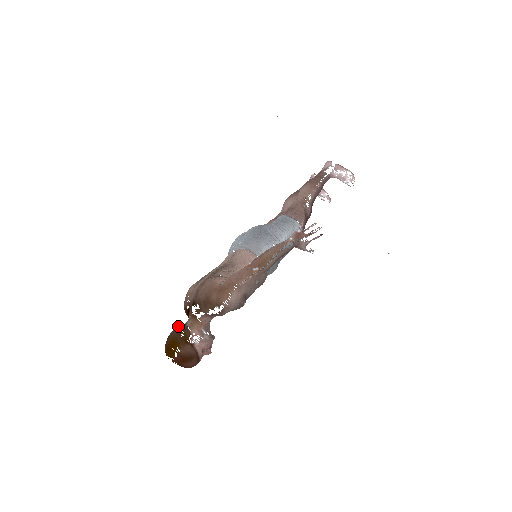
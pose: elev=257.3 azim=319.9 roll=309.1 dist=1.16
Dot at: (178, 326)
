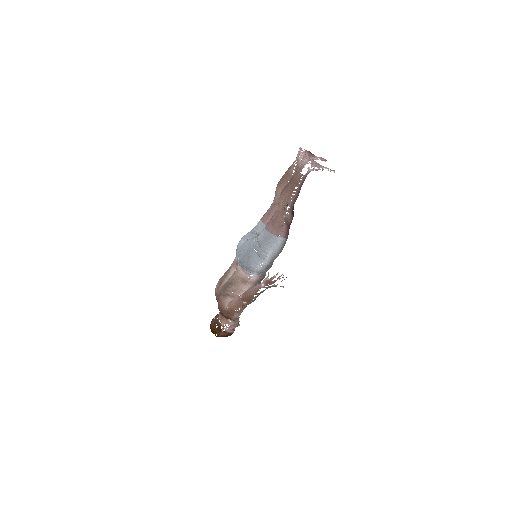
Dot at: (214, 318)
